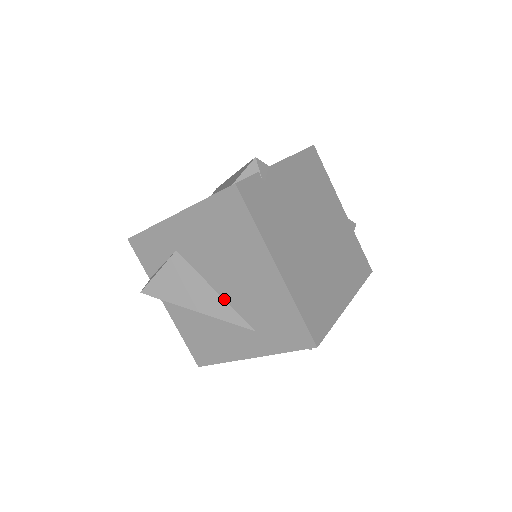
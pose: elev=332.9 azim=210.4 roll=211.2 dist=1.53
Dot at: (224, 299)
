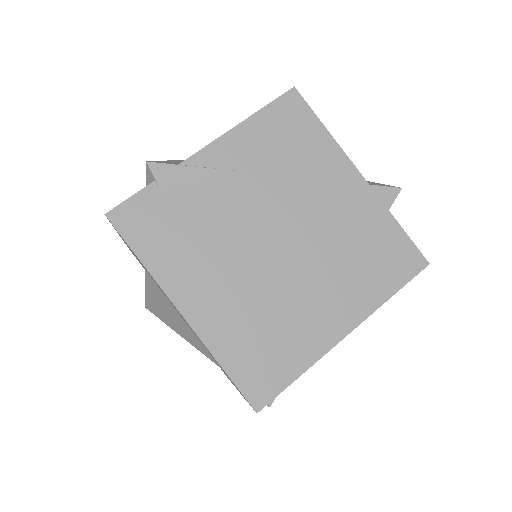
Dot at: occluded
